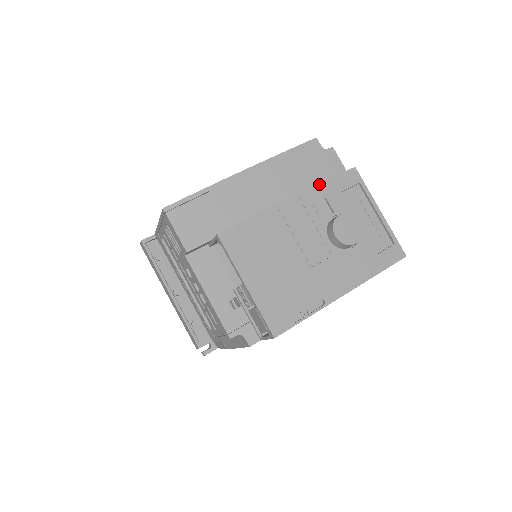
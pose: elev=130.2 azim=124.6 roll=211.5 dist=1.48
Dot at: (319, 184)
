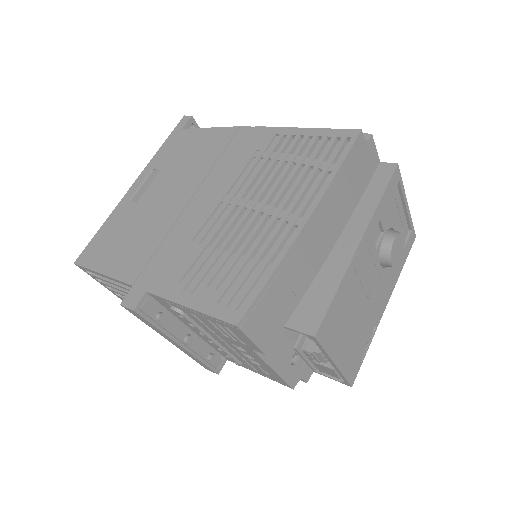
Dot at: (377, 208)
